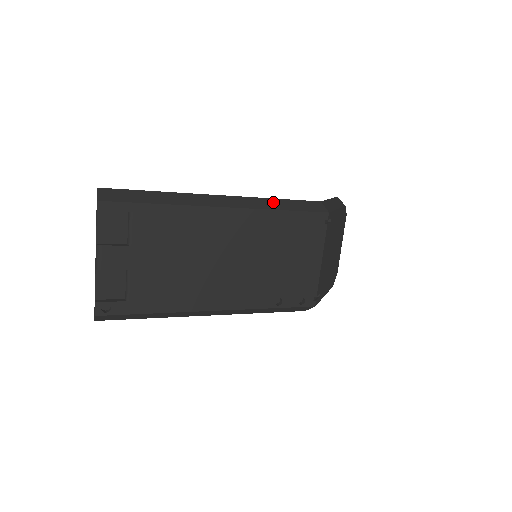
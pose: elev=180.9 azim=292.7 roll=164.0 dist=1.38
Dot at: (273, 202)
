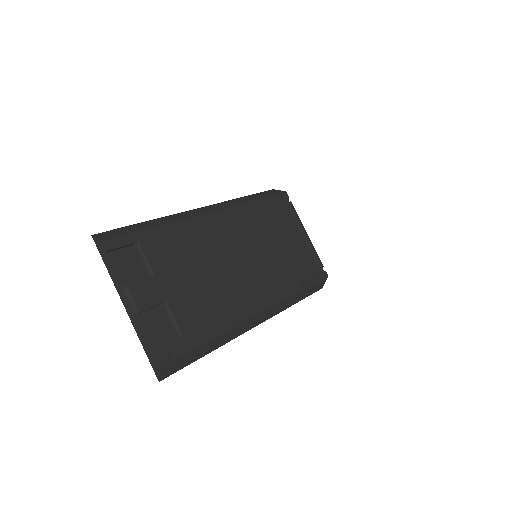
Dot at: (242, 199)
